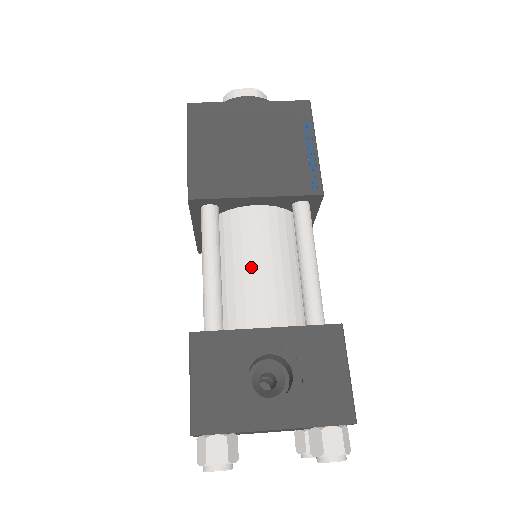
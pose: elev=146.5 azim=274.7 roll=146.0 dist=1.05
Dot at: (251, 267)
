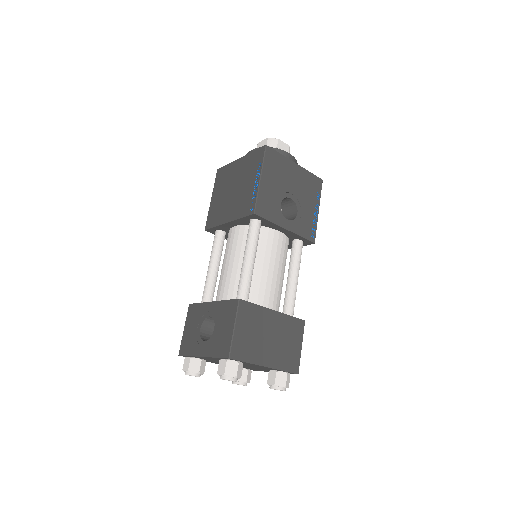
Dot at: (225, 266)
